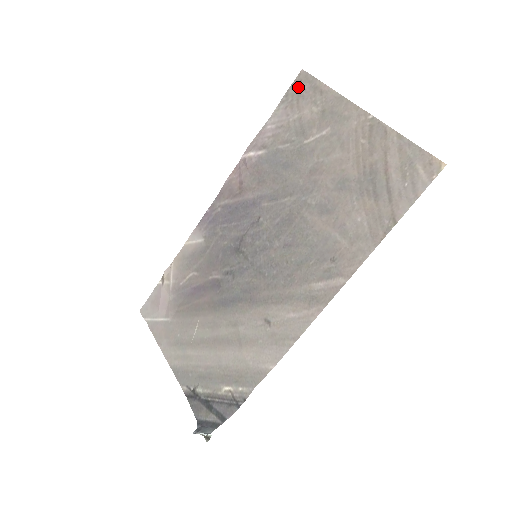
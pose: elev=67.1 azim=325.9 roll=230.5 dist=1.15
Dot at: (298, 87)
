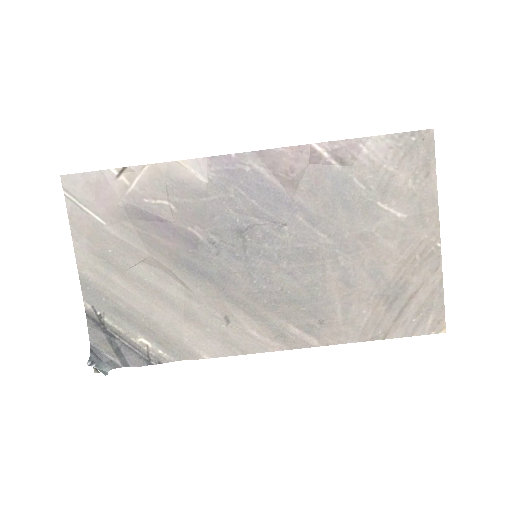
Dot at: (416, 142)
